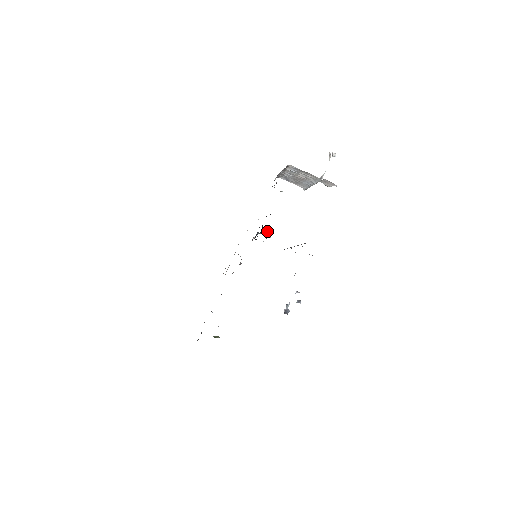
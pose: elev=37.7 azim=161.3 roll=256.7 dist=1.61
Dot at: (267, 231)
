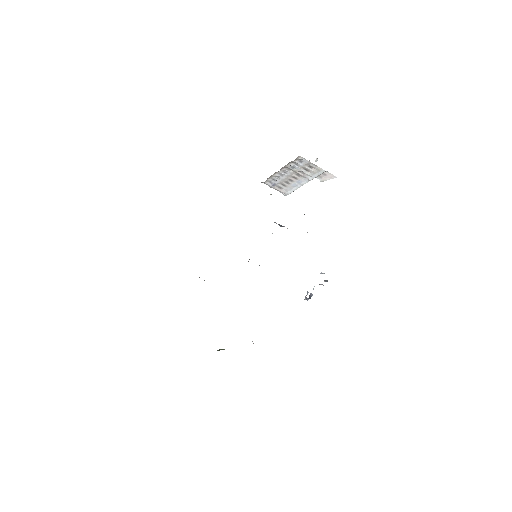
Dot at: occluded
